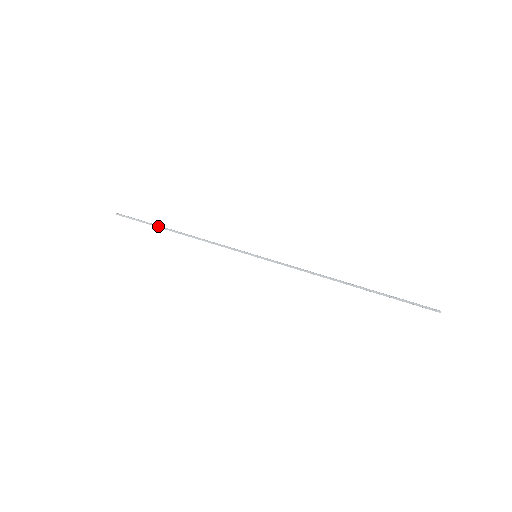
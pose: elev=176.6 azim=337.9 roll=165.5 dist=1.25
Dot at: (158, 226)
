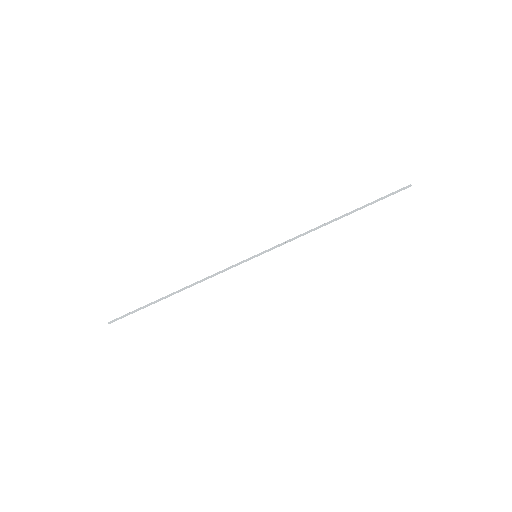
Dot at: (156, 302)
